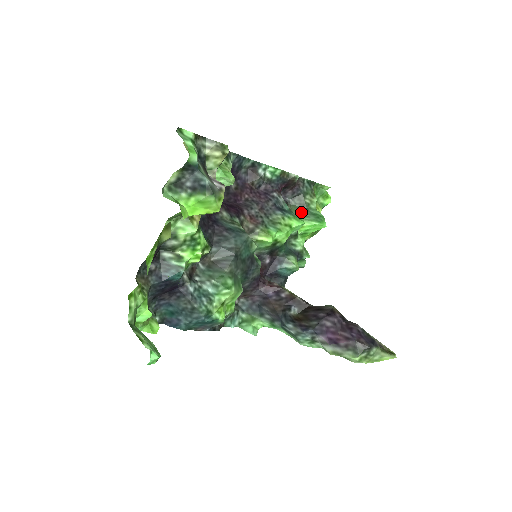
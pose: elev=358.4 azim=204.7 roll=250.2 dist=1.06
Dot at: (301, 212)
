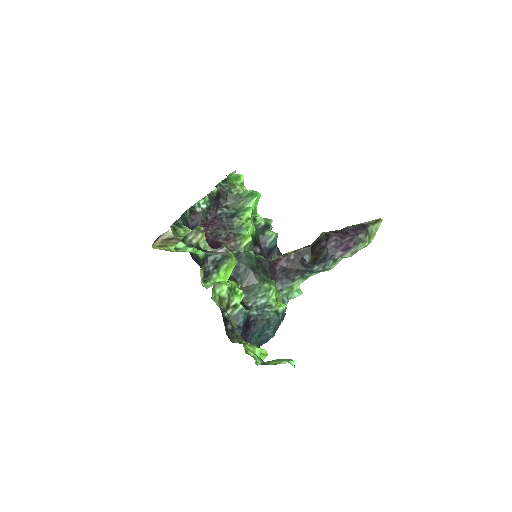
Dot at: (240, 203)
